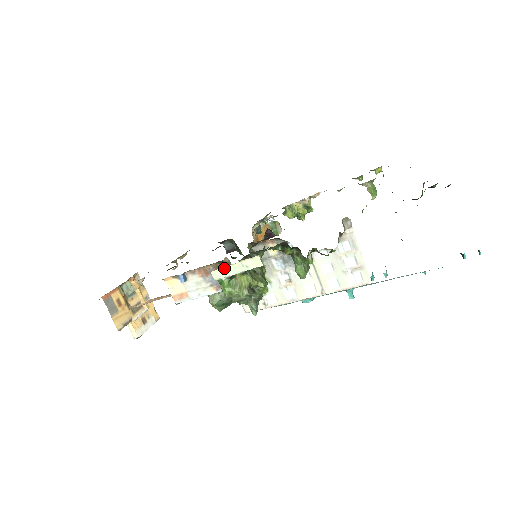
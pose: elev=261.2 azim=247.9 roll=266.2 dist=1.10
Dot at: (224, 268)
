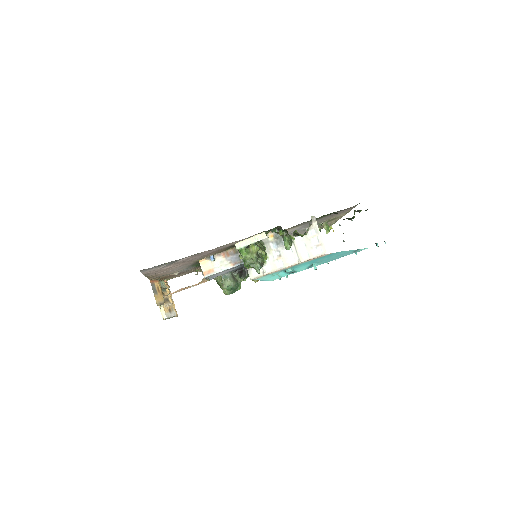
Dot at: (243, 241)
